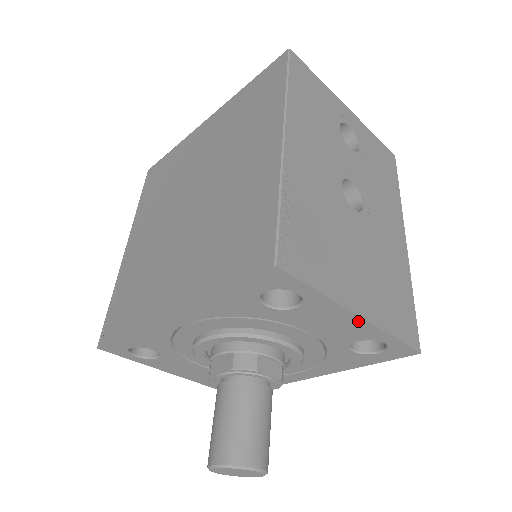
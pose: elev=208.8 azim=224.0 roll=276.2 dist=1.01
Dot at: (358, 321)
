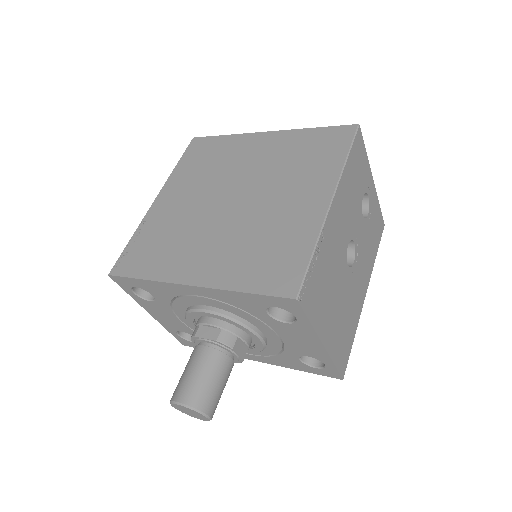
Dot at: (320, 347)
